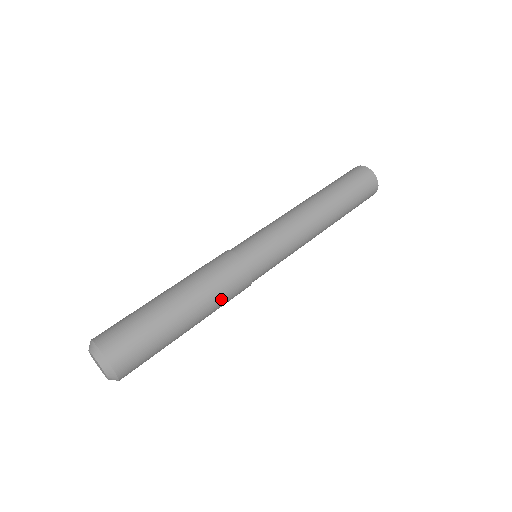
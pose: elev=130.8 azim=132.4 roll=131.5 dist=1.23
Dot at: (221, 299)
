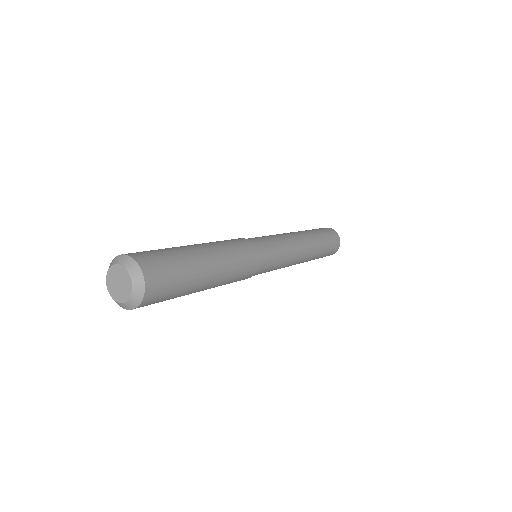
Dot at: (232, 280)
